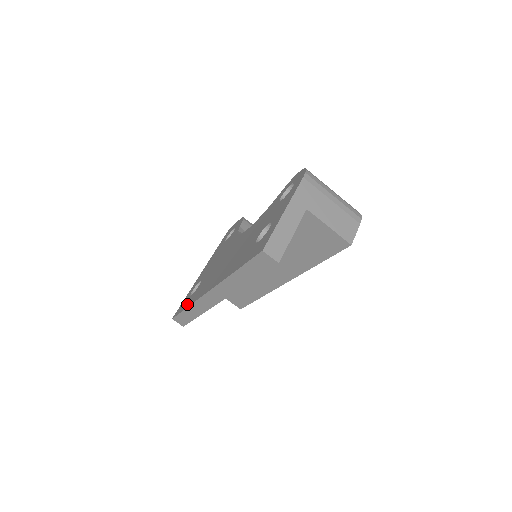
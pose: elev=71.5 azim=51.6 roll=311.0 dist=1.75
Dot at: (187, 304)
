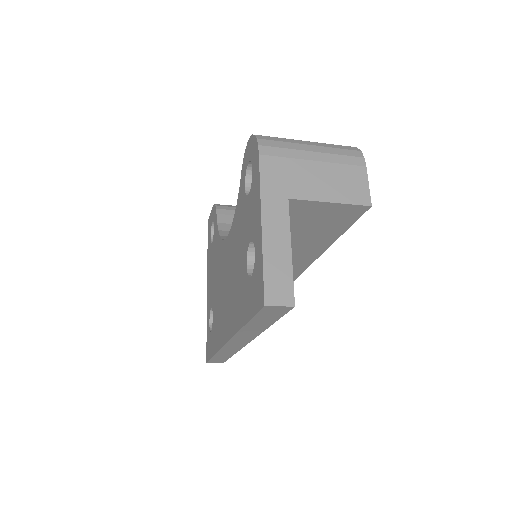
Dot at: (212, 348)
